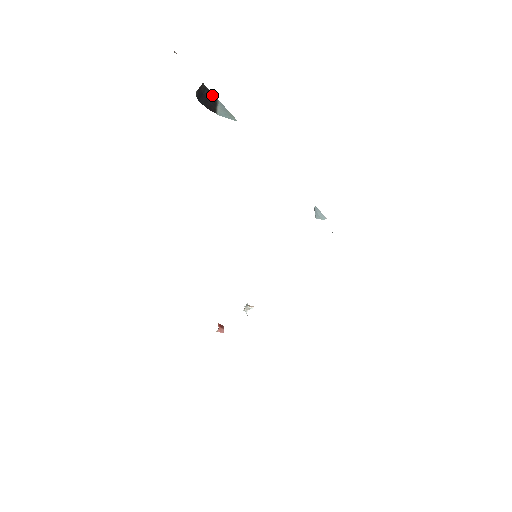
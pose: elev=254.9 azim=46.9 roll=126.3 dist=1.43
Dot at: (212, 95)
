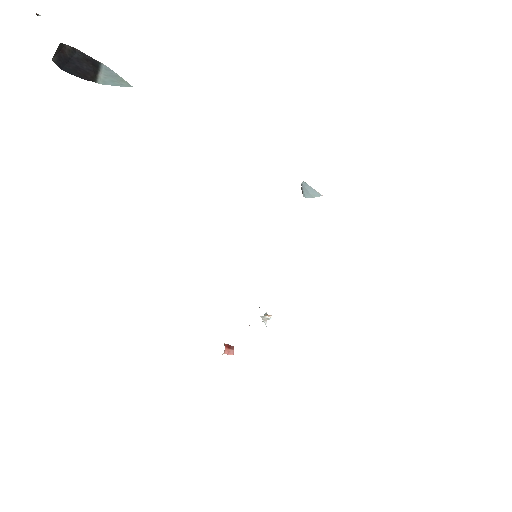
Dot at: (89, 59)
